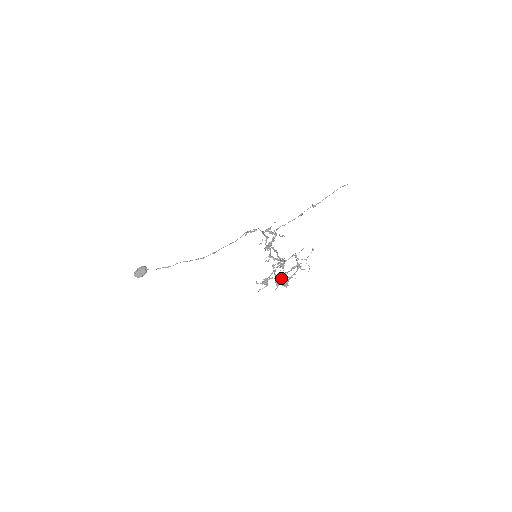
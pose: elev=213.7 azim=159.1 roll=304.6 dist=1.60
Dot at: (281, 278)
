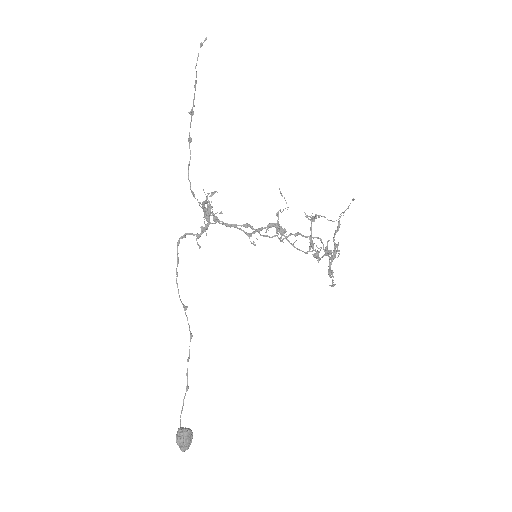
Dot at: (336, 253)
